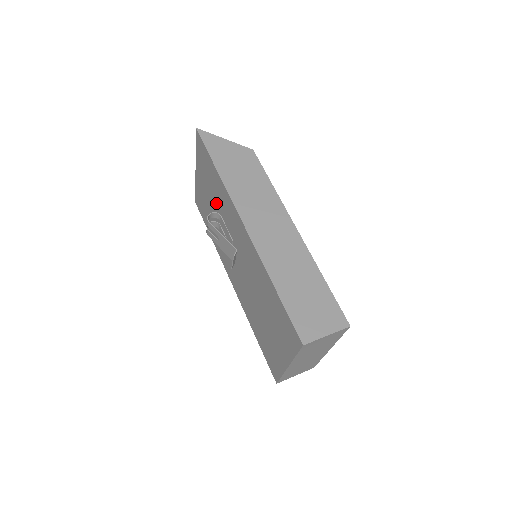
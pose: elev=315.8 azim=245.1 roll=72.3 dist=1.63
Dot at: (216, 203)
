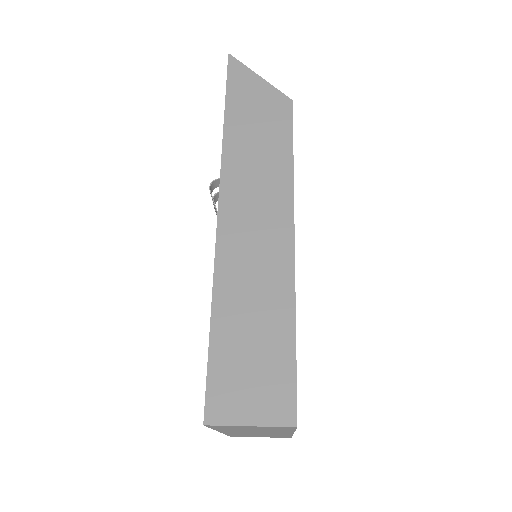
Dot at: occluded
